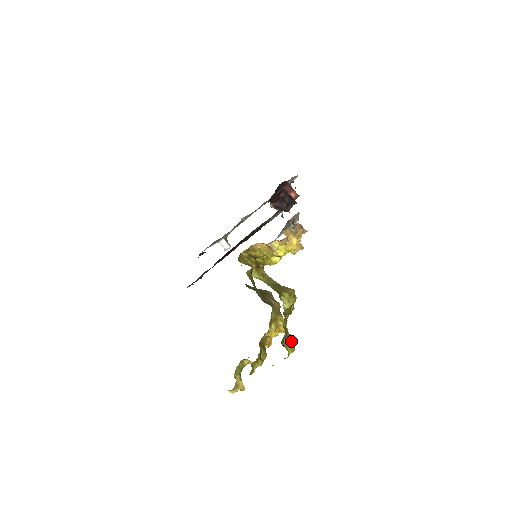
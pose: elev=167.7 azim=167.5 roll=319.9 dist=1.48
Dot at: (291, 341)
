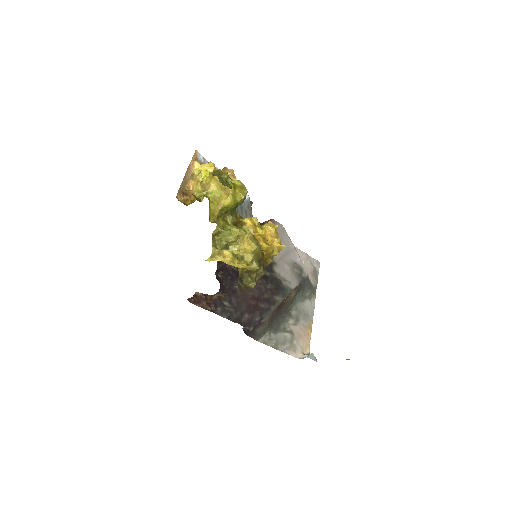
Dot at: occluded
